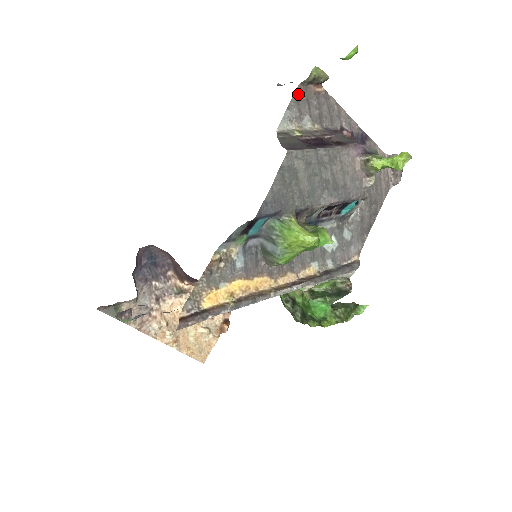
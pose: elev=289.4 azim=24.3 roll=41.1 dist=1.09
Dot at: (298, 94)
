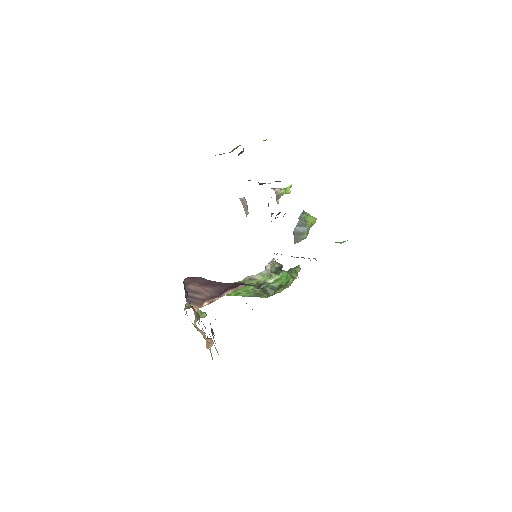
Dot at: occluded
